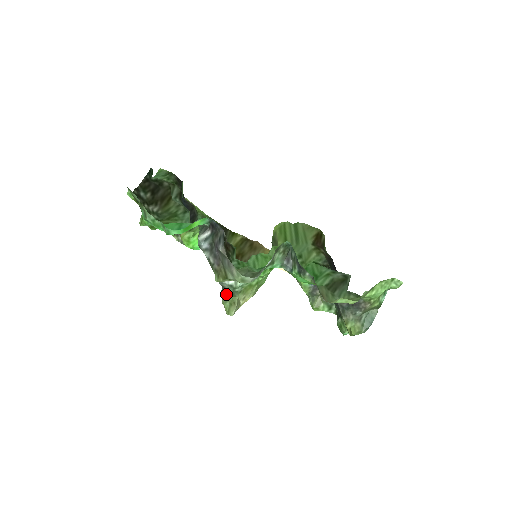
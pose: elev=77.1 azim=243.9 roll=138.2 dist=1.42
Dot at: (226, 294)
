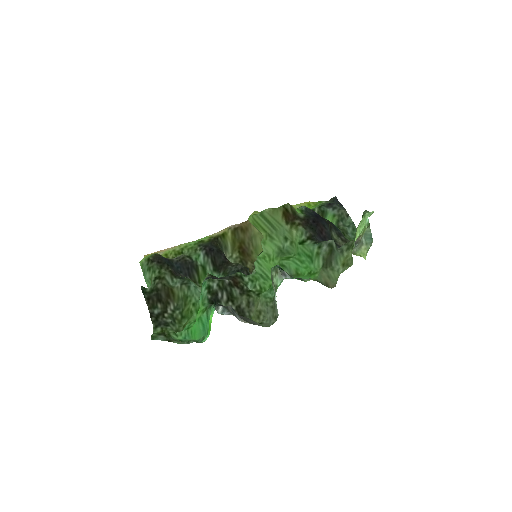
Dot at: occluded
